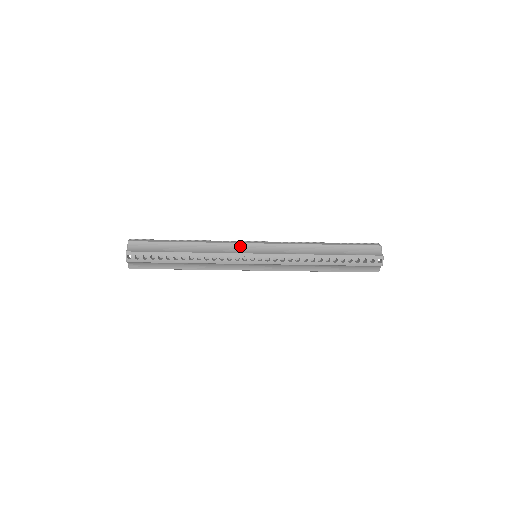
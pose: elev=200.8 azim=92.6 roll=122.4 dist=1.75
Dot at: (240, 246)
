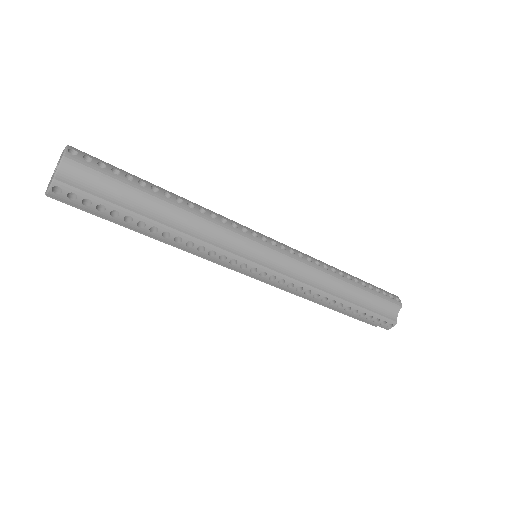
Dot at: (246, 242)
